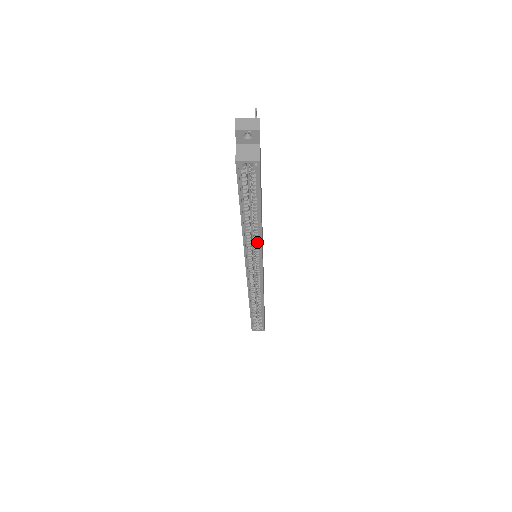
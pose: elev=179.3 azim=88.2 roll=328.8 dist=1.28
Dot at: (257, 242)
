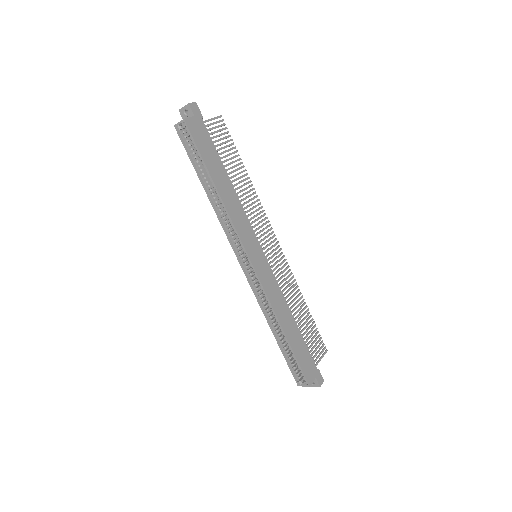
Dot at: (230, 219)
